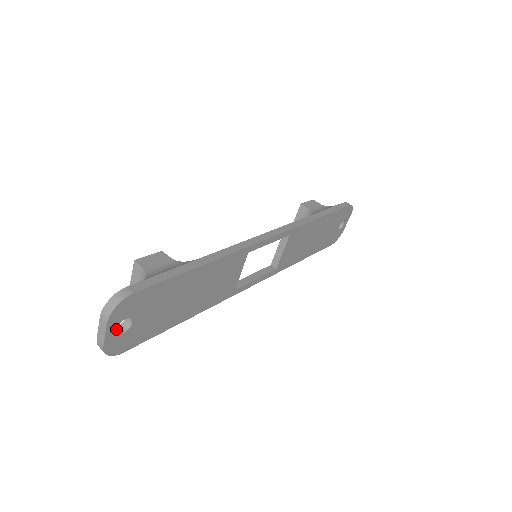
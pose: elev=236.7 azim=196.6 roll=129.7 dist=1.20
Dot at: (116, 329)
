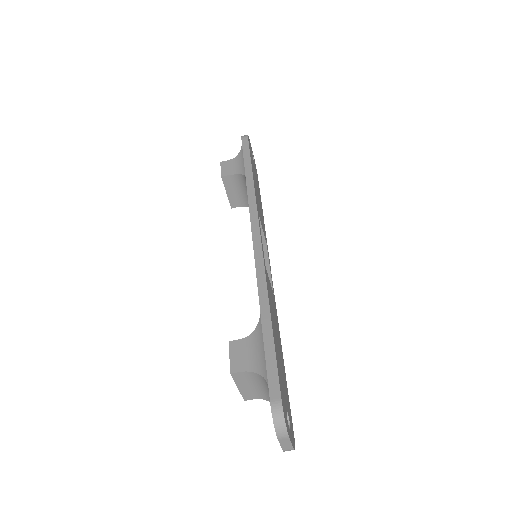
Dot at: occluded
